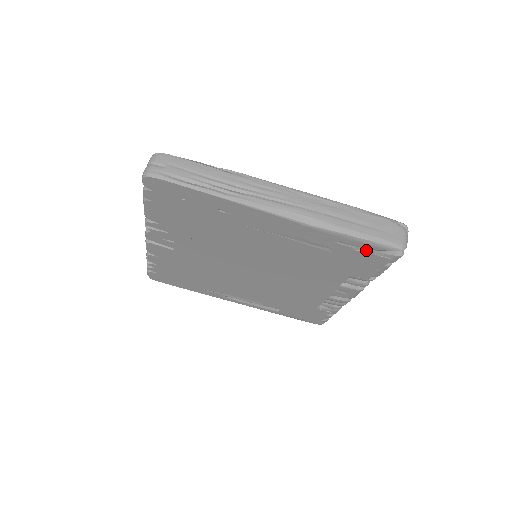
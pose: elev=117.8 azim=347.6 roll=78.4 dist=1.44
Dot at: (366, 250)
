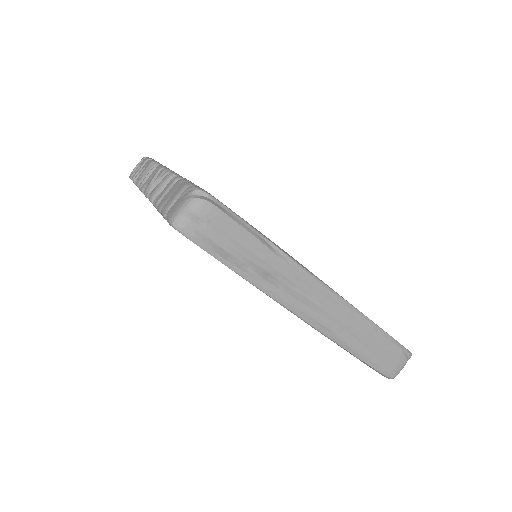
Dot at: occluded
